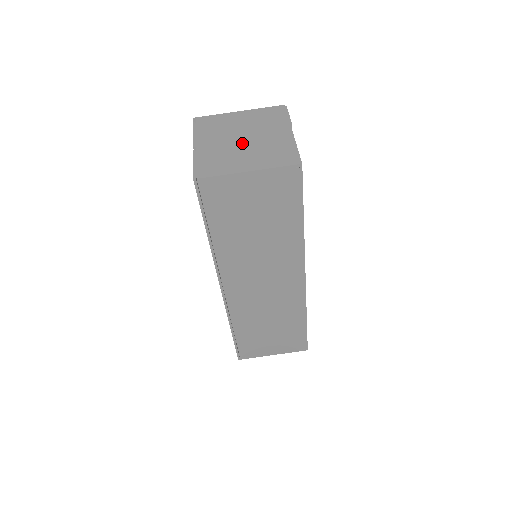
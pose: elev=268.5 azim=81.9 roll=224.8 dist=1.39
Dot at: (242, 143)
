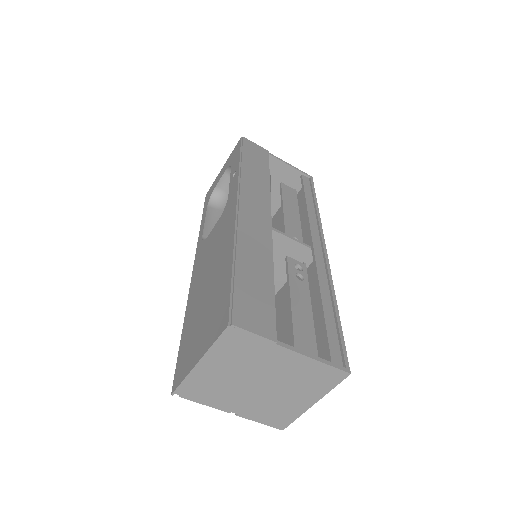
Dot at: (266, 389)
